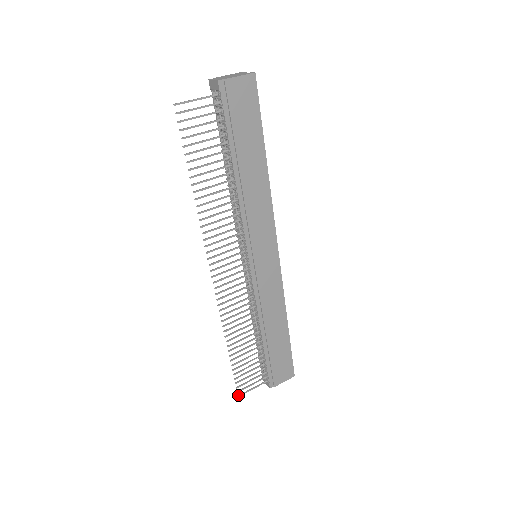
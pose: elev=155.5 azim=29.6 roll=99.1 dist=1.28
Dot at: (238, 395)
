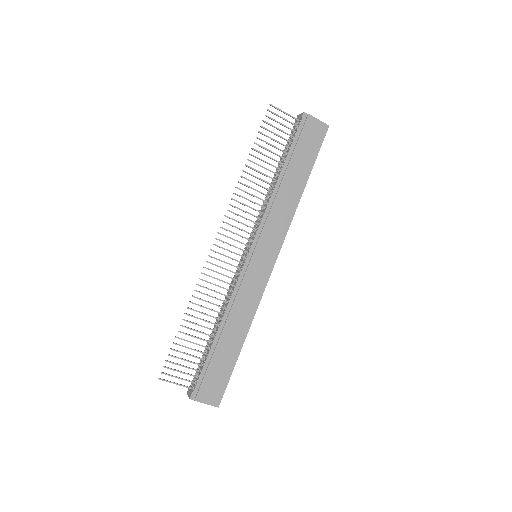
Dot at: occluded
